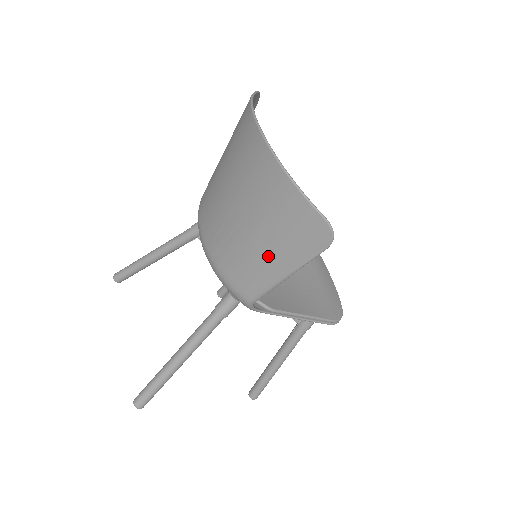
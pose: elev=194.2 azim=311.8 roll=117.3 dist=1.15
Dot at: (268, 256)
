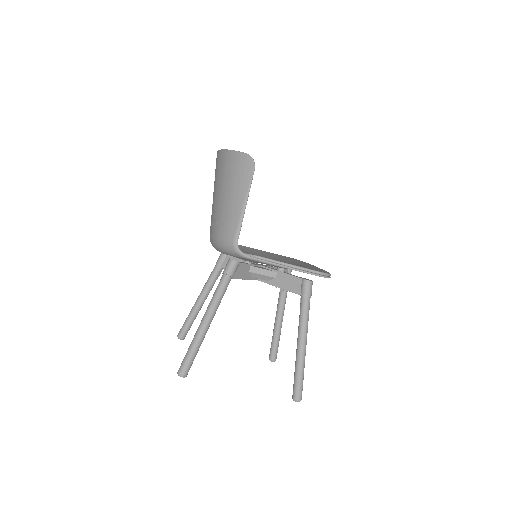
Dot at: (232, 200)
